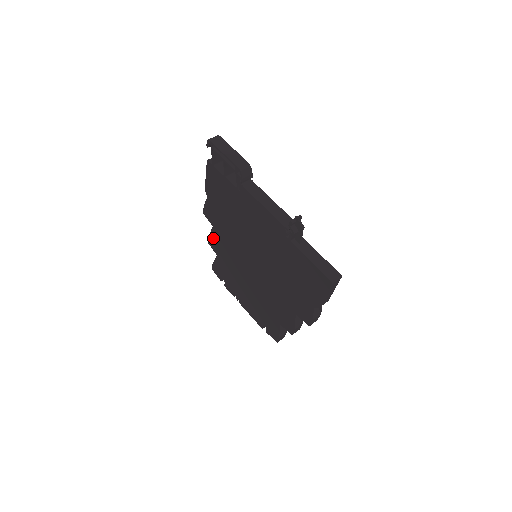
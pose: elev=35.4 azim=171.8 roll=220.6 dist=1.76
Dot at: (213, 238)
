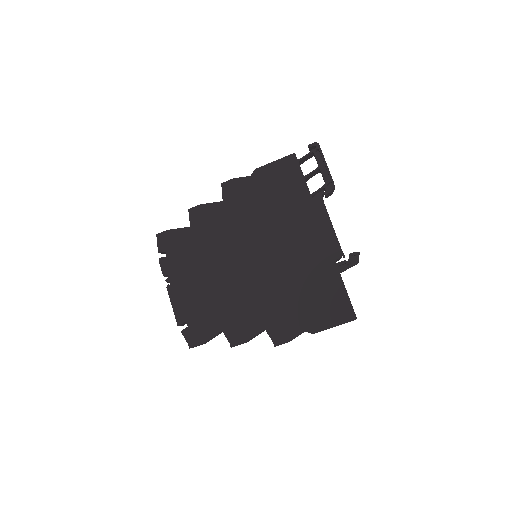
Dot at: (207, 210)
